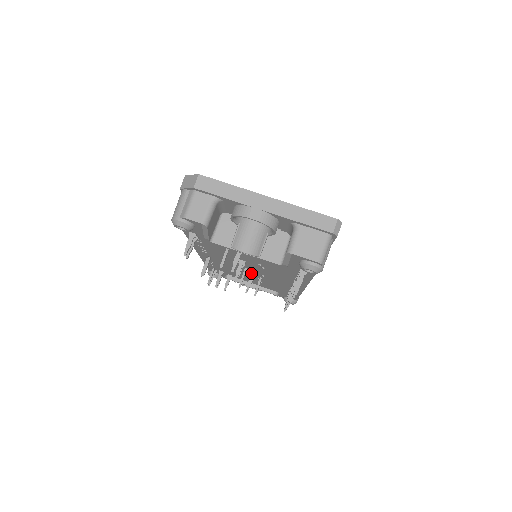
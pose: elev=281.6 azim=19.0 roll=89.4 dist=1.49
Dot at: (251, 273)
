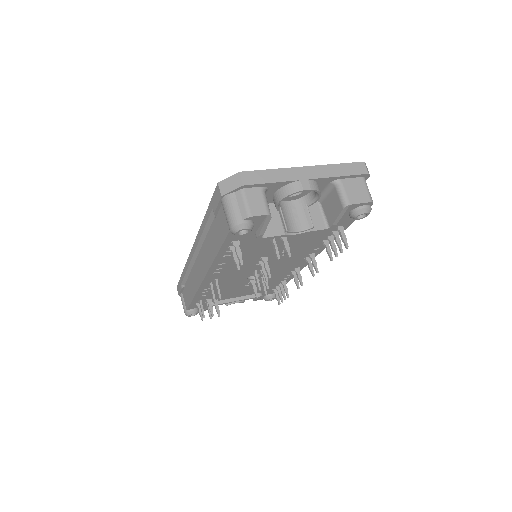
Dot at: (262, 273)
